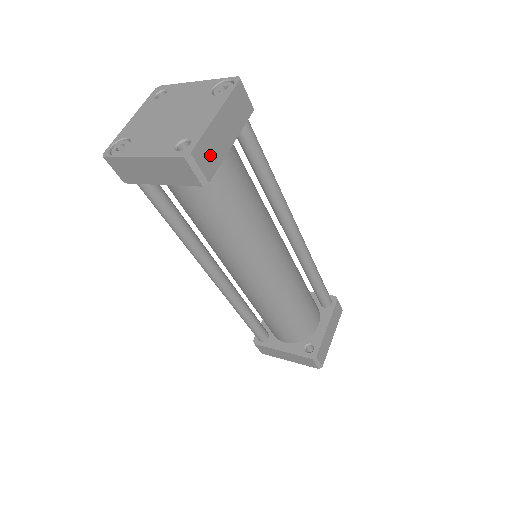
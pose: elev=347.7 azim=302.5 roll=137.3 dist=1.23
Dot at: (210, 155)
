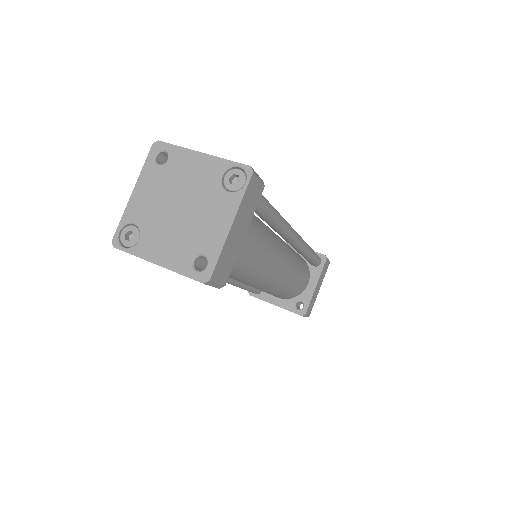
Dot at: (226, 264)
